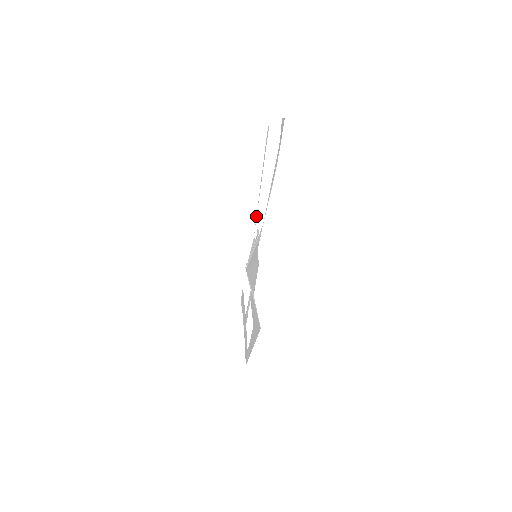
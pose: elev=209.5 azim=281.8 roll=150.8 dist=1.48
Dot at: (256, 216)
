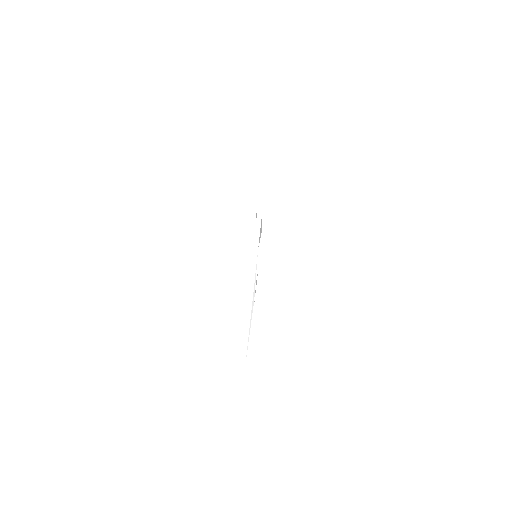
Dot at: occluded
